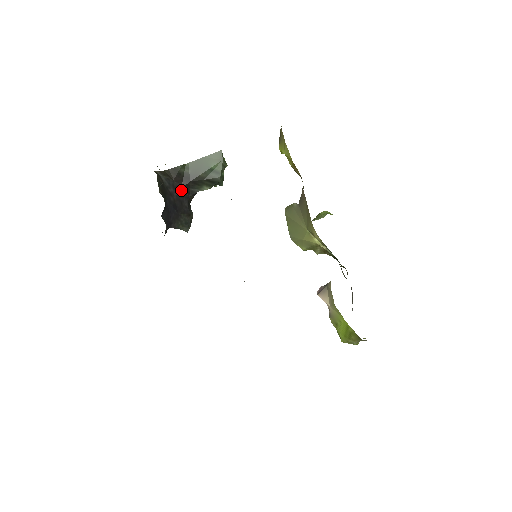
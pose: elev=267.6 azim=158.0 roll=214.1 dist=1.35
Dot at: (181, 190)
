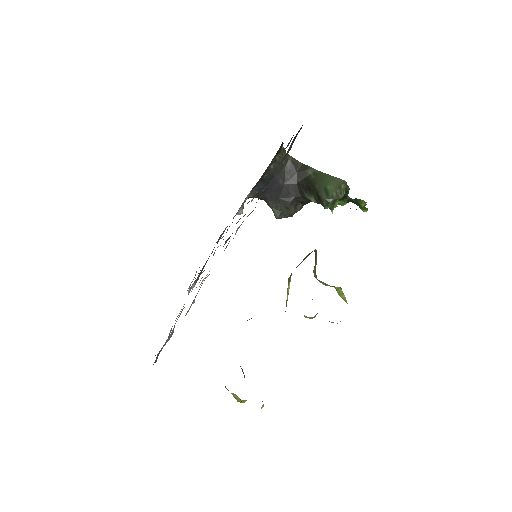
Dot at: (296, 184)
